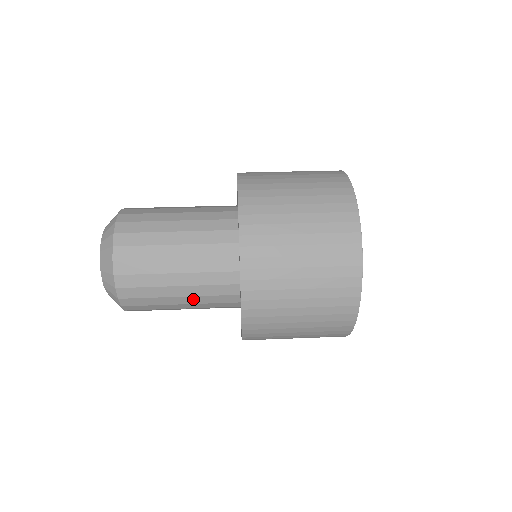
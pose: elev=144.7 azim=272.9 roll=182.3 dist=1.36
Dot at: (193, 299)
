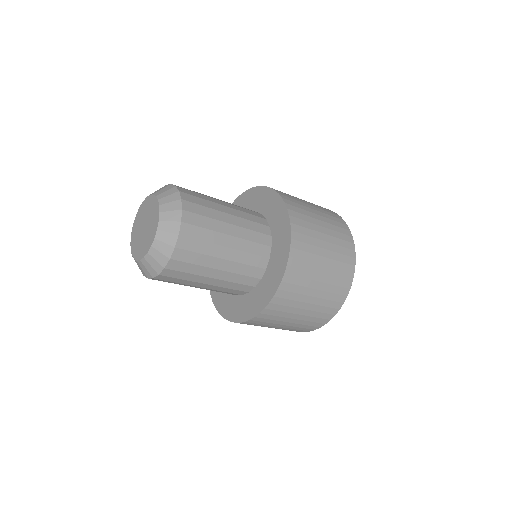
Dot at: (235, 254)
